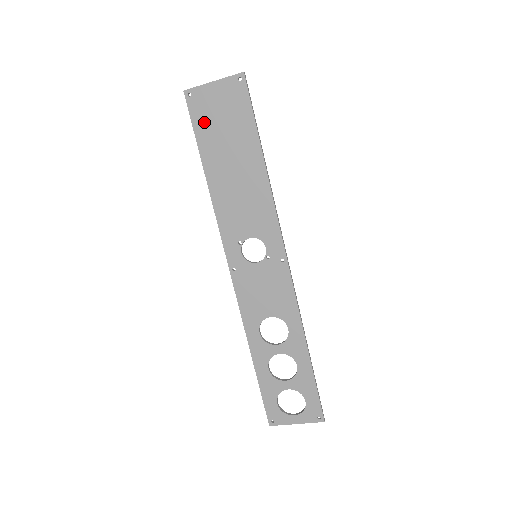
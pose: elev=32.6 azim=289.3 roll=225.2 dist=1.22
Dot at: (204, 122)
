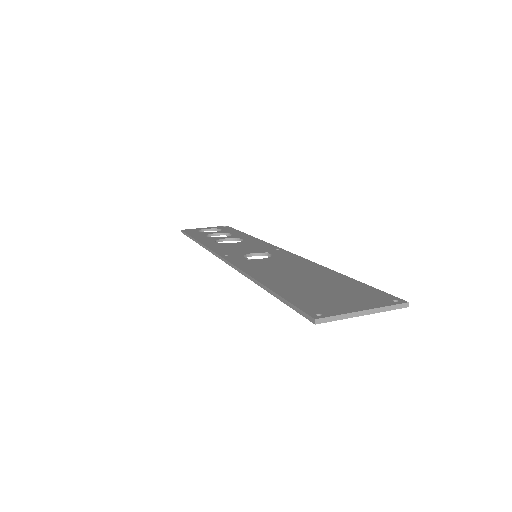
Dot at: occluded
